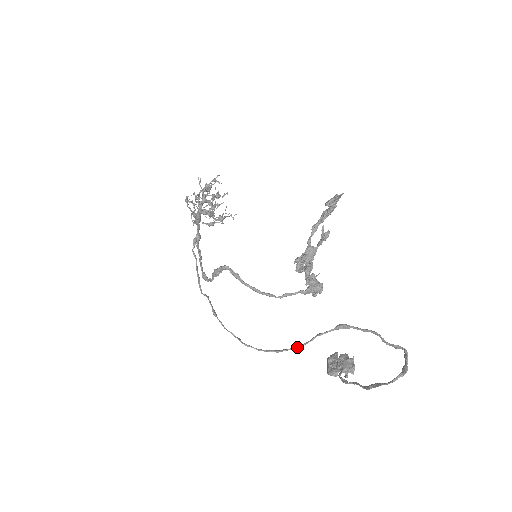
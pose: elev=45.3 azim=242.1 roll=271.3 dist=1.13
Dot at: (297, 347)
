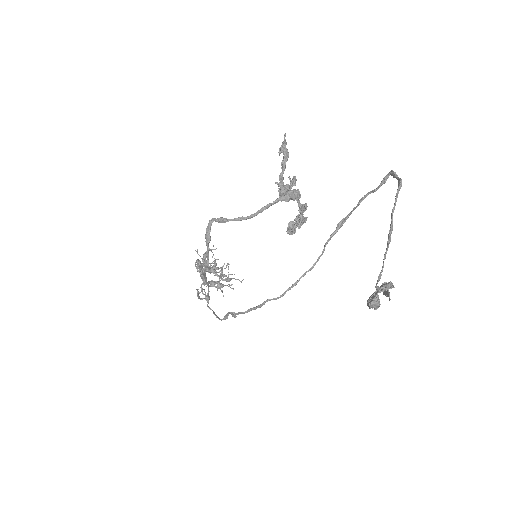
Dot at: occluded
